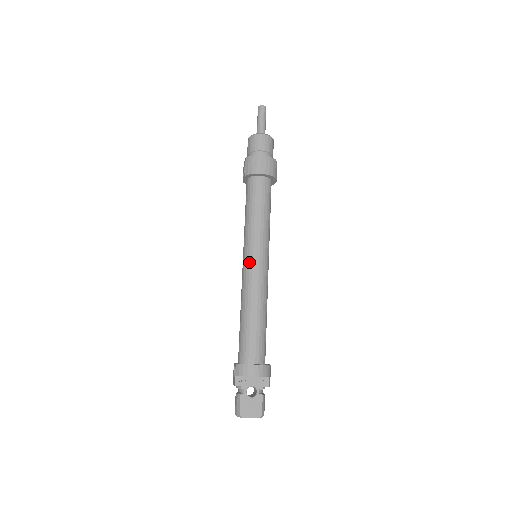
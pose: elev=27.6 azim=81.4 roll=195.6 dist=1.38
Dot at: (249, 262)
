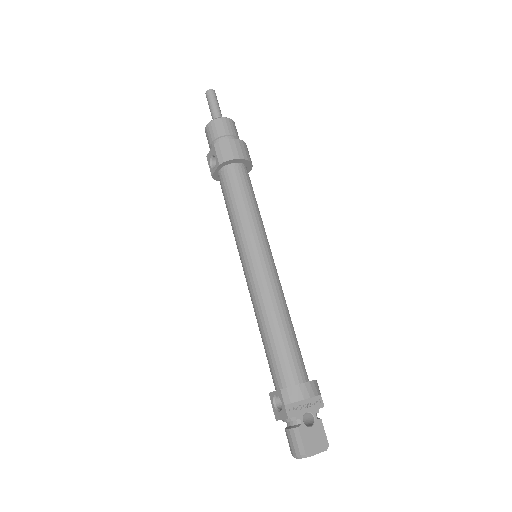
Dot at: (256, 262)
